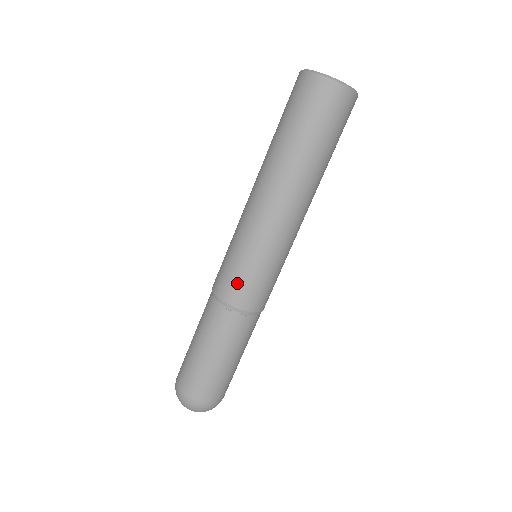
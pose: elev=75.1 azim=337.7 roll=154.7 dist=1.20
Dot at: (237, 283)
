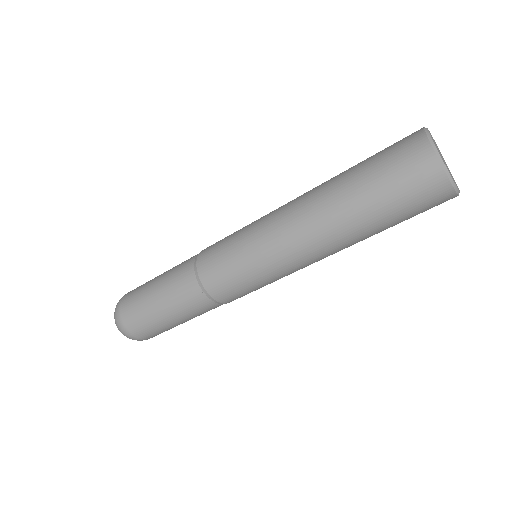
Dot at: (243, 295)
